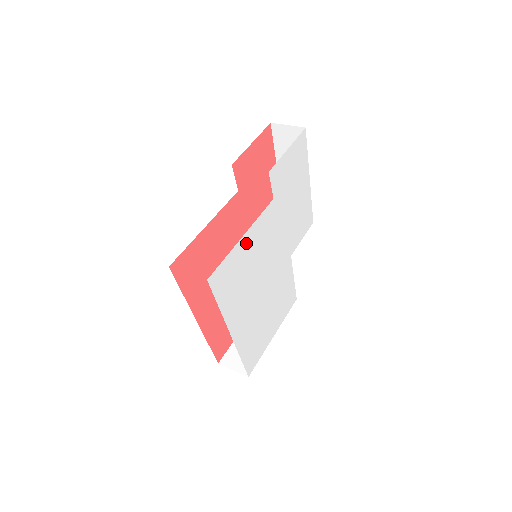
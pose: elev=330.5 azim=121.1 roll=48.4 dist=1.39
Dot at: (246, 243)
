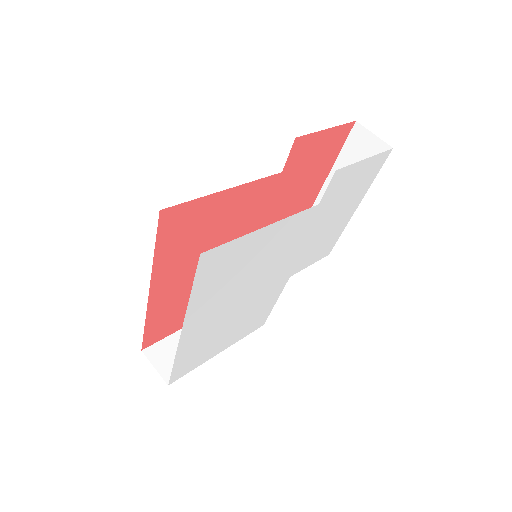
Dot at: (264, 236)
